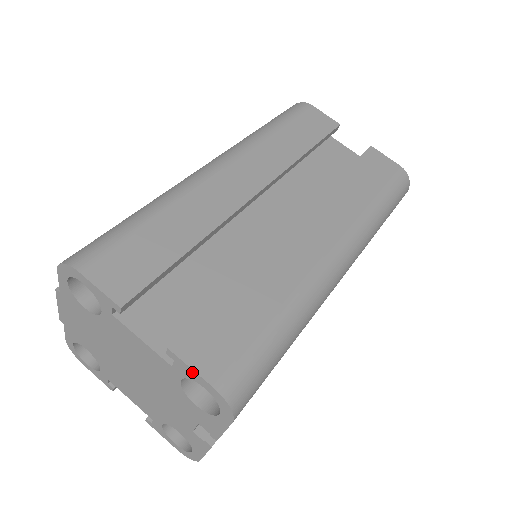
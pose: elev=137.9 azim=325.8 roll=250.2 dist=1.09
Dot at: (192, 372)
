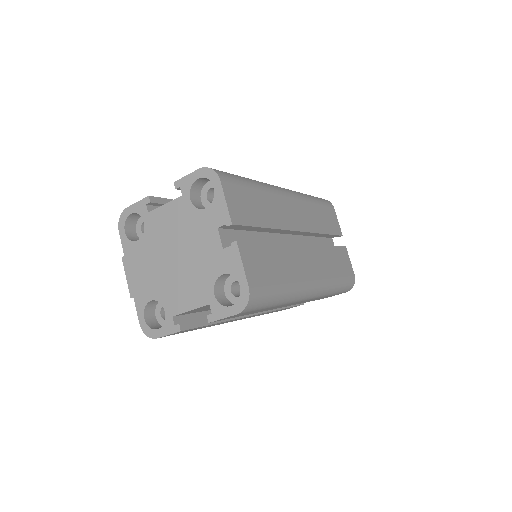
Dot at: (188, 178)
